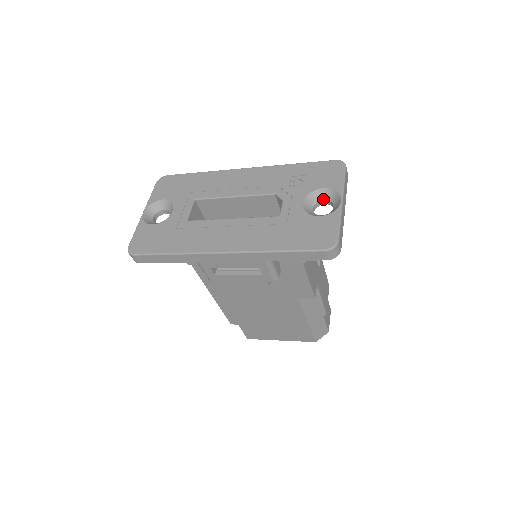
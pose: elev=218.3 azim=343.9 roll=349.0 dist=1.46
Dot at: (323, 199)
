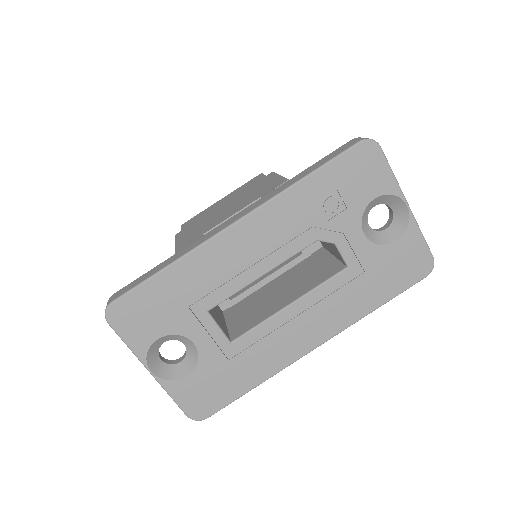
Dot at: (374, 206)
